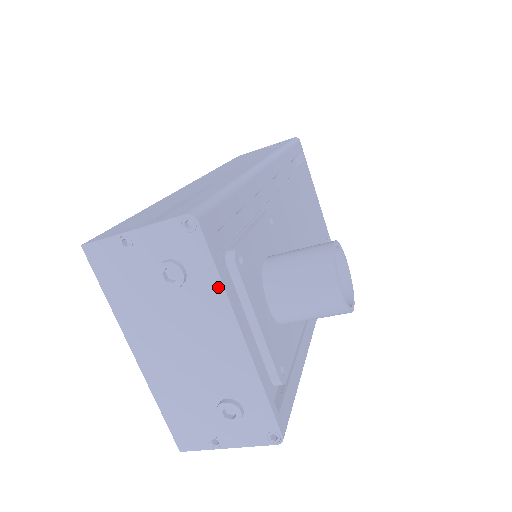
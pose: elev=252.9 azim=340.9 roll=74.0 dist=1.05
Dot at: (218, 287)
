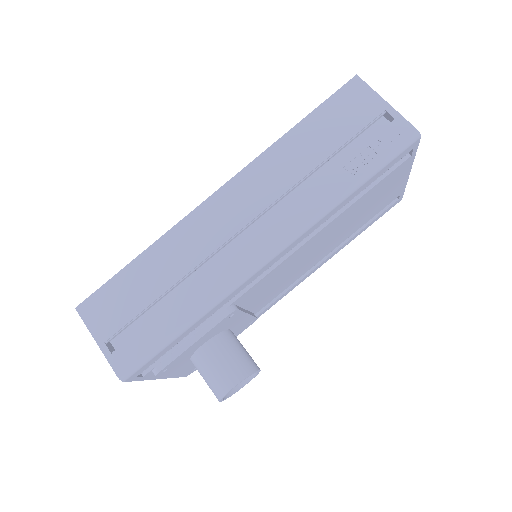
Dot at: occluded
